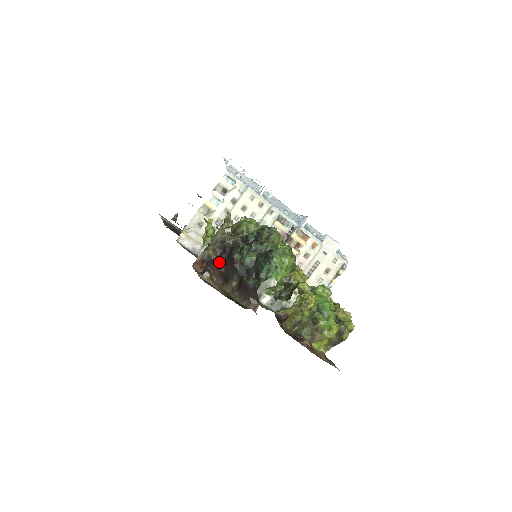
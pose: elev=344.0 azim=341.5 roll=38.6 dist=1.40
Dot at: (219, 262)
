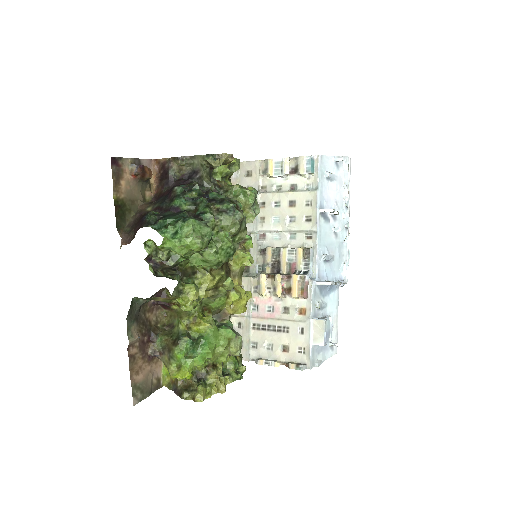
Dot at: (170, 182)
